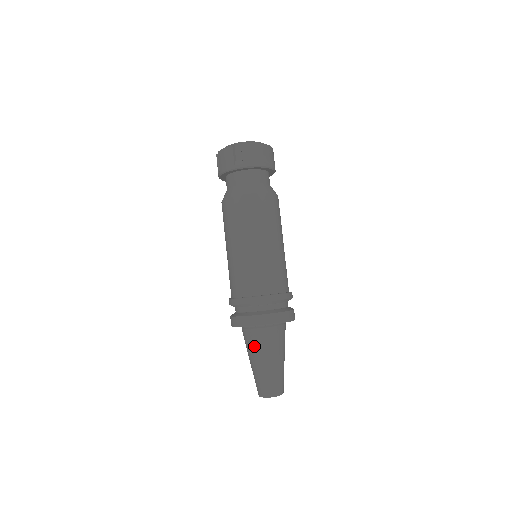
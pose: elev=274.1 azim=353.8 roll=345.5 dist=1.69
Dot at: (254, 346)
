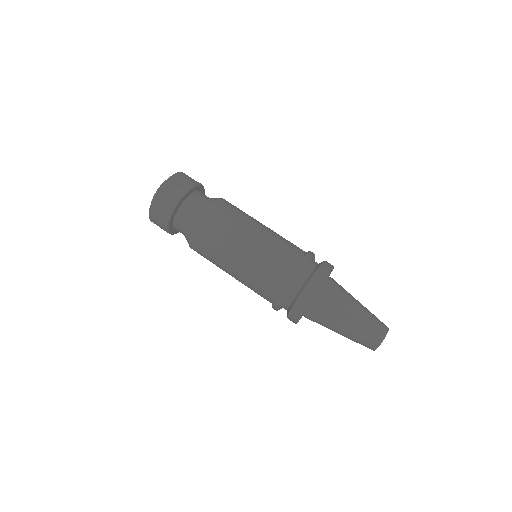
Dot at: (324, 323)
